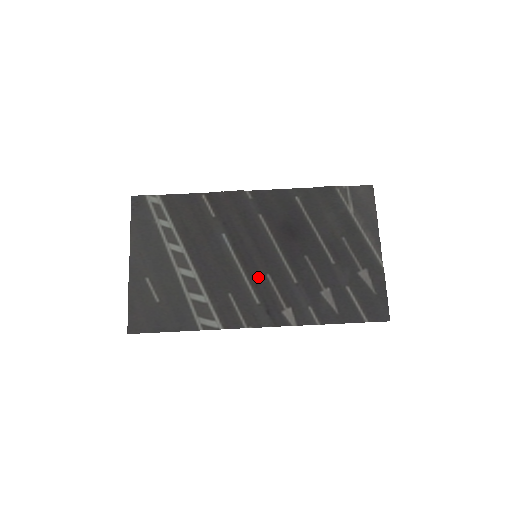
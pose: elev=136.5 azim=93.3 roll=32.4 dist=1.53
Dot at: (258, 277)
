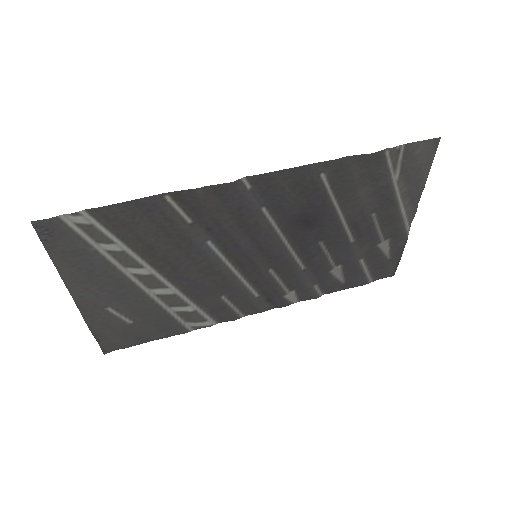
Dot at: (258, 275)
